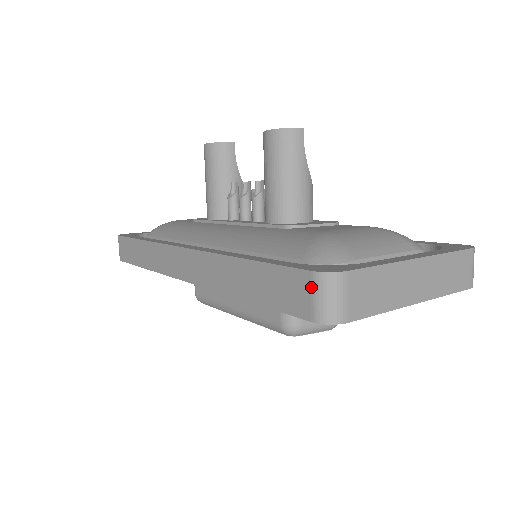
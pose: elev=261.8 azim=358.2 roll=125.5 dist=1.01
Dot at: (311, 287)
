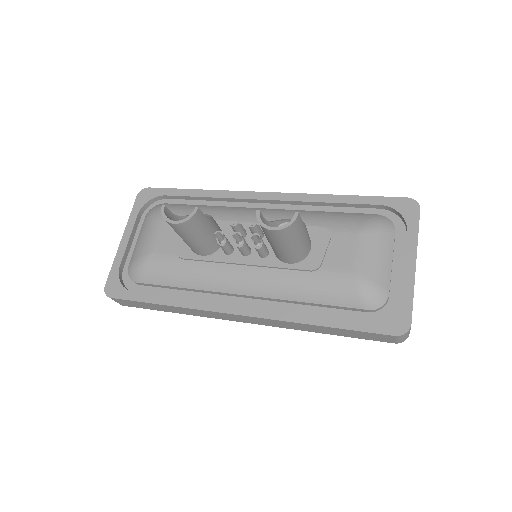
Dot at: (394, 339)
